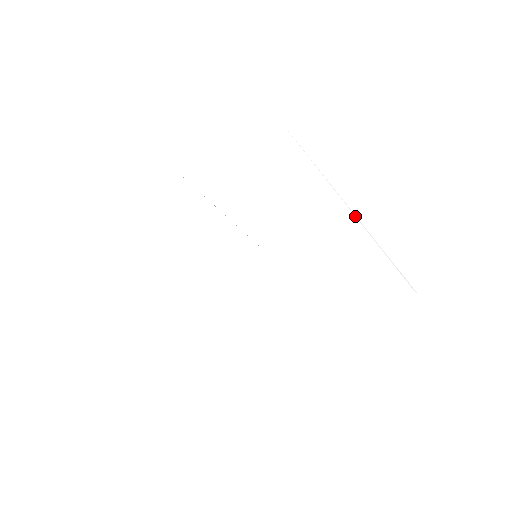
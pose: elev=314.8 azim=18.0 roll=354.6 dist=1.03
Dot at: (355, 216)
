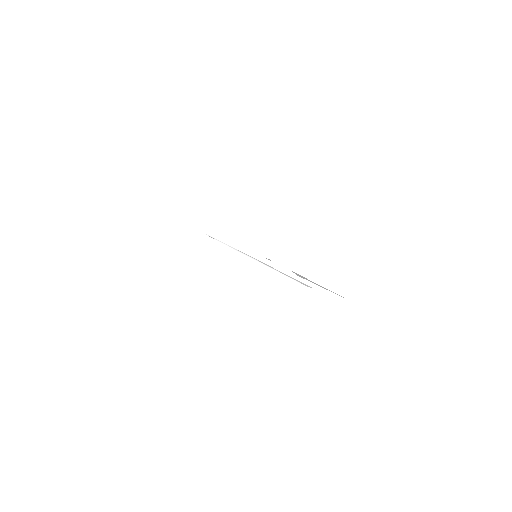
Dot at: occluded
